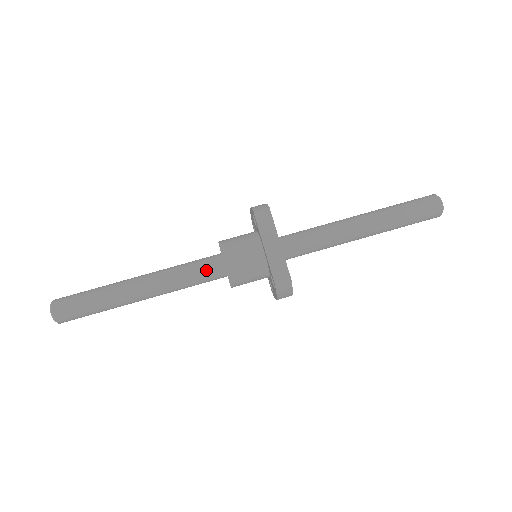
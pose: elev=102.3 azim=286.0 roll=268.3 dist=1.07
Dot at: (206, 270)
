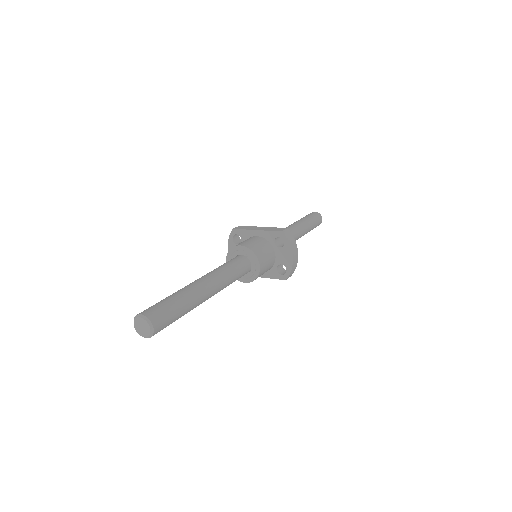
Dot at: (235, 260)
